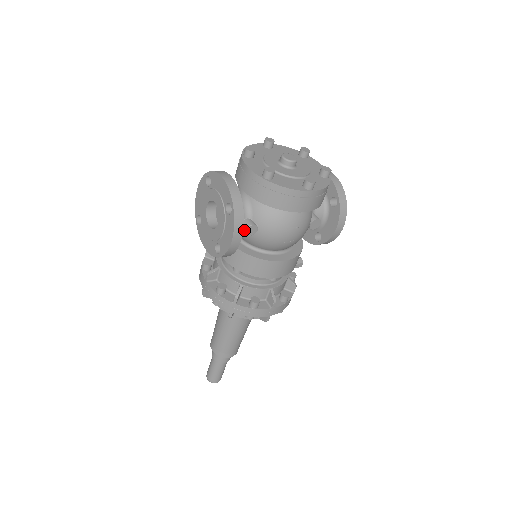
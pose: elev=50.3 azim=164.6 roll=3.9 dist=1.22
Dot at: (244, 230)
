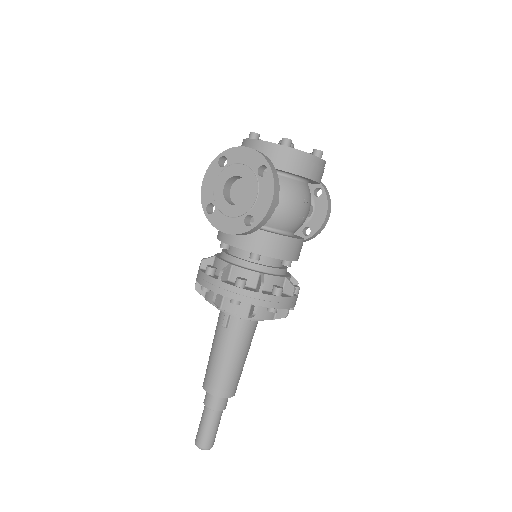
Dot at: occluded
